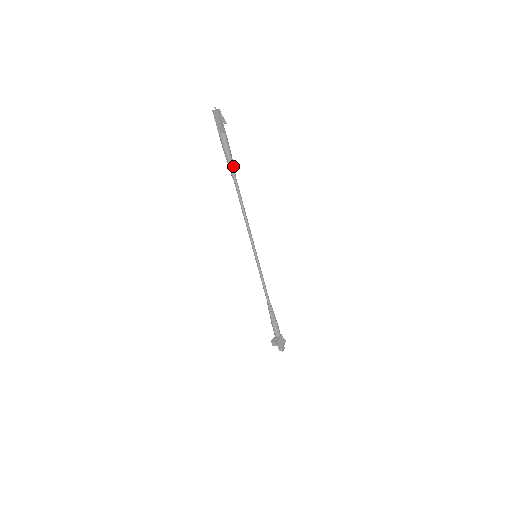
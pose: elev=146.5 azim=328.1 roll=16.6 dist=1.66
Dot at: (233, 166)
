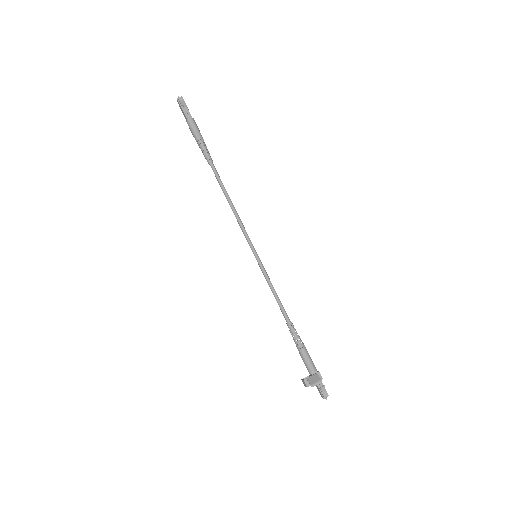
Dot at: (206, 152)
